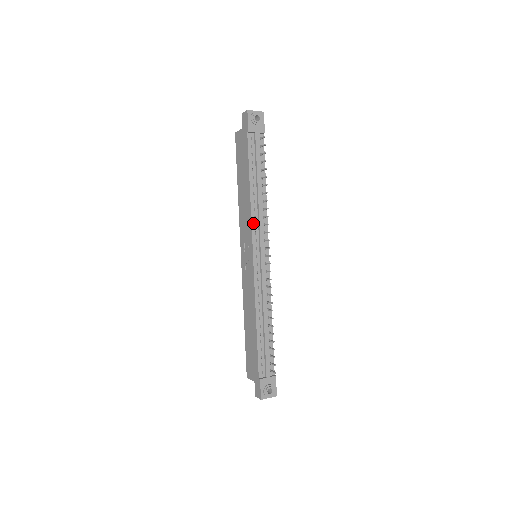
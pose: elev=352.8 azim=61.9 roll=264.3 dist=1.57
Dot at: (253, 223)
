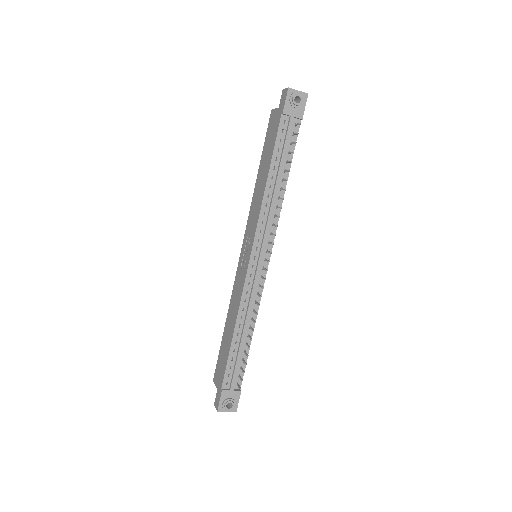
Dot at: (260, 220)
